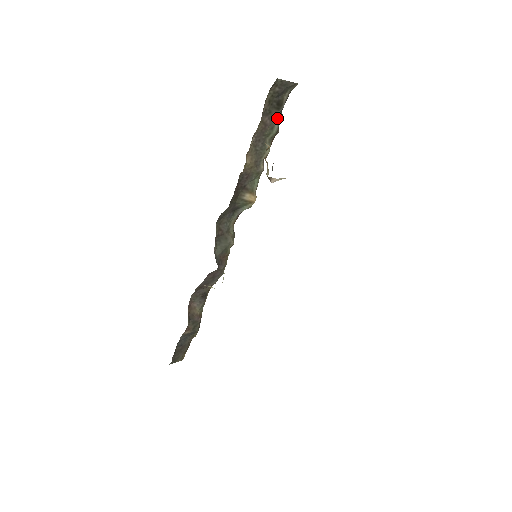
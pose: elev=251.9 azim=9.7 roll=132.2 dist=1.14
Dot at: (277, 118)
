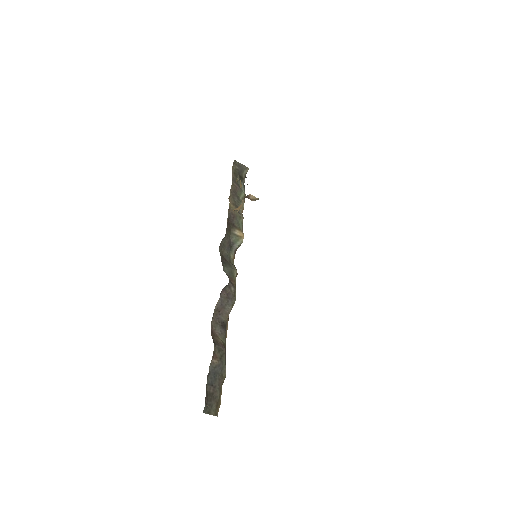
Dot at: (242, 187)
